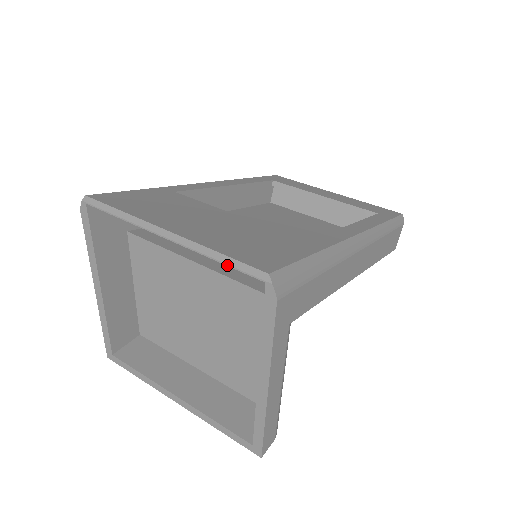
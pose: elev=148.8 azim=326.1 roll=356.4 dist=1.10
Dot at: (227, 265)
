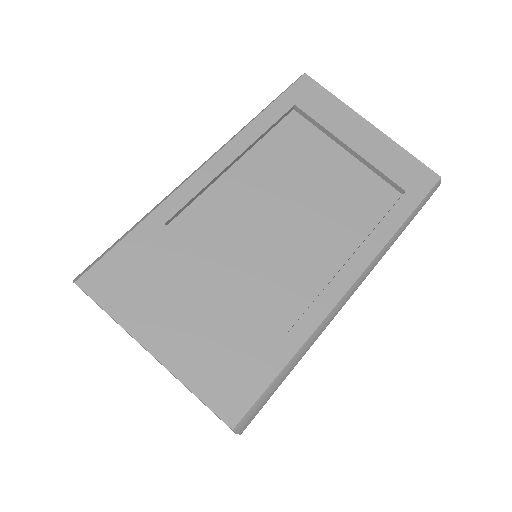
Dot at: (202, 402)
